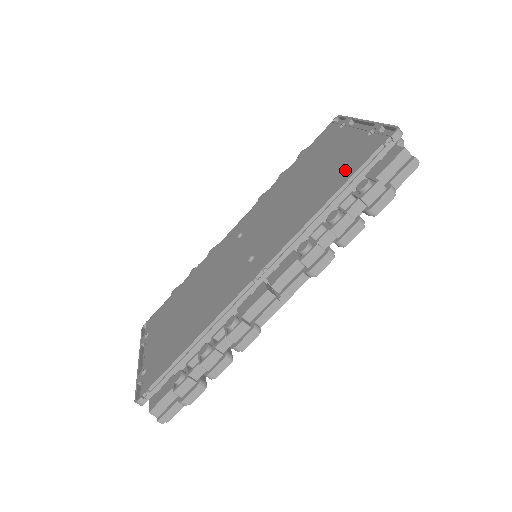
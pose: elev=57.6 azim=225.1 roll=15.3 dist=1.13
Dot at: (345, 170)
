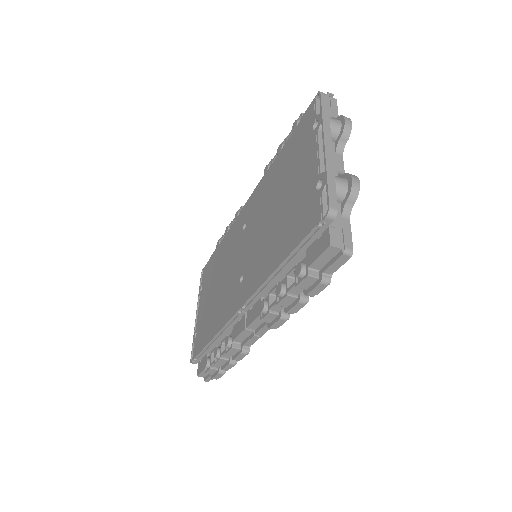
Dot at: (293, 231)
